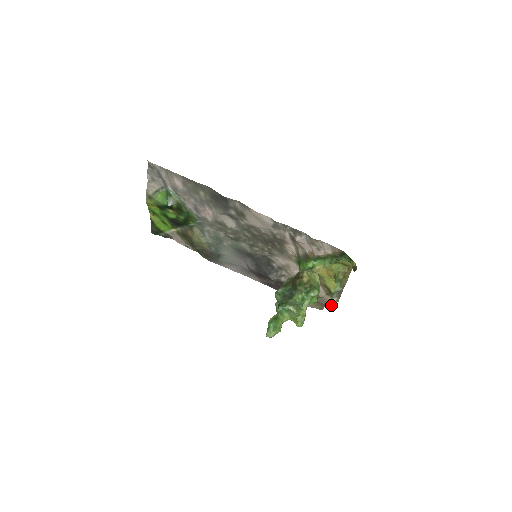
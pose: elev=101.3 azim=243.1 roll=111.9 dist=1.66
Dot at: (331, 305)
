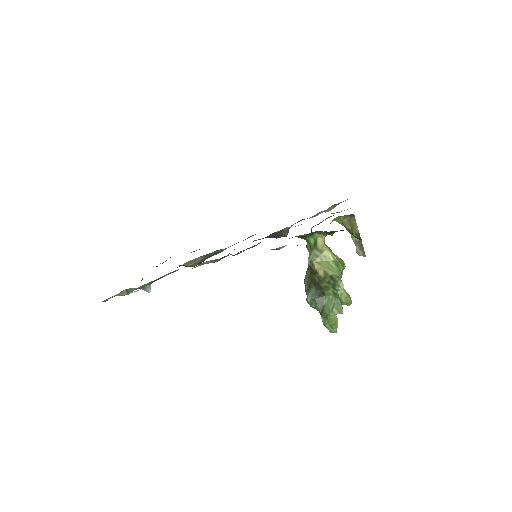
Dot at: occluded
